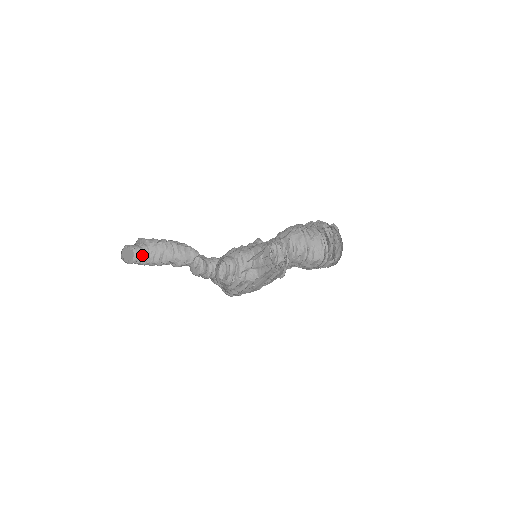
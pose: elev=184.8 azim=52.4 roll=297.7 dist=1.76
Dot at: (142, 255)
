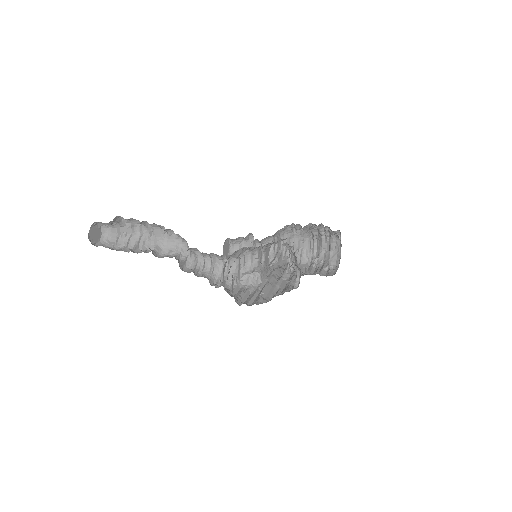
Dot at: (112, 236)
